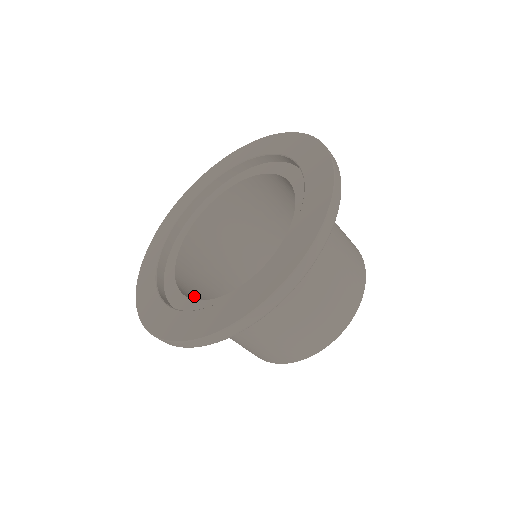
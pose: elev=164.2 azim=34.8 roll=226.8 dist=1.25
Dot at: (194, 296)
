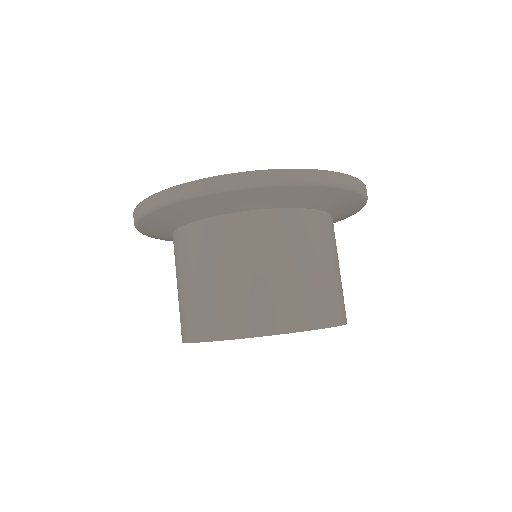
Dot at: occluded
